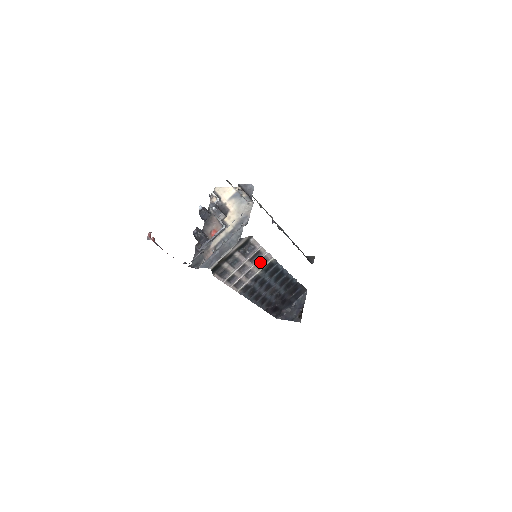
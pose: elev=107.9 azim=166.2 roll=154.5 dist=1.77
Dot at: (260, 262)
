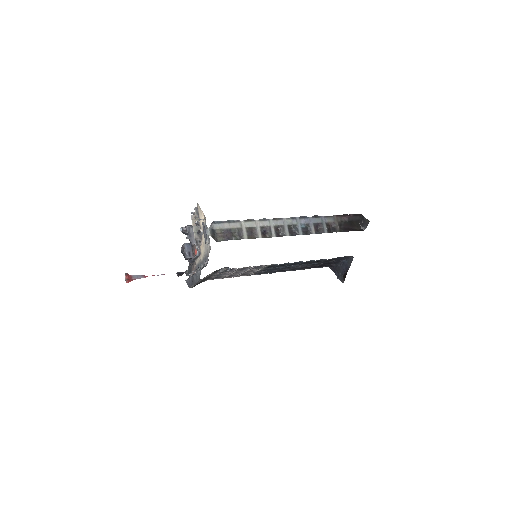
Dot at: occluded
